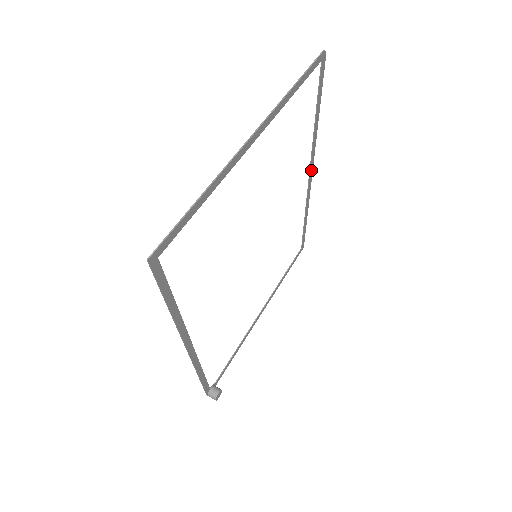
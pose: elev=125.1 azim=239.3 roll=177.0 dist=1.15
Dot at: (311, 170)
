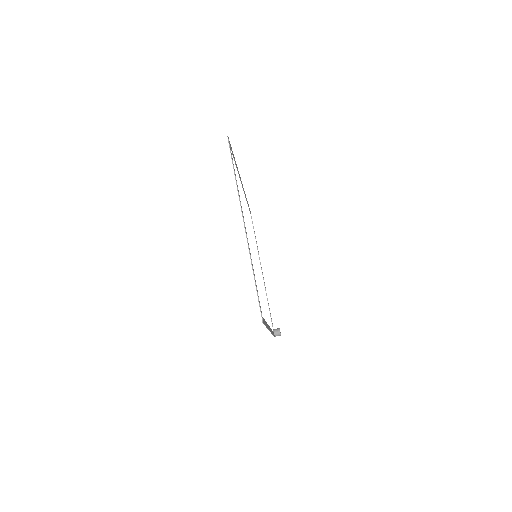
Dot at: (241, 182)
